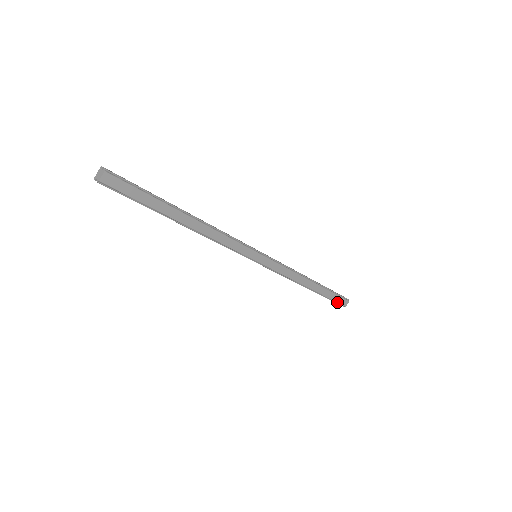
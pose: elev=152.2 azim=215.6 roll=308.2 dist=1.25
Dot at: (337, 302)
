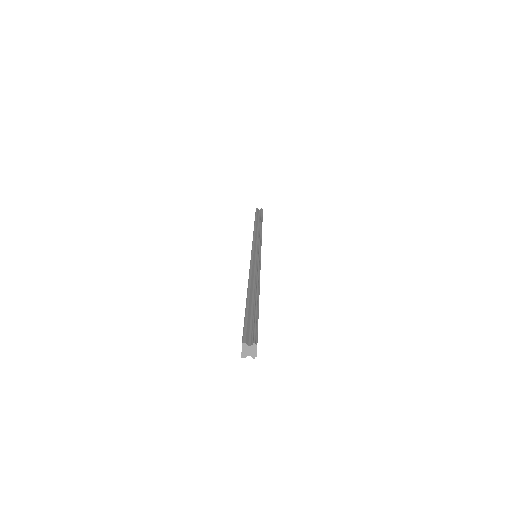
Dot at: occluded
